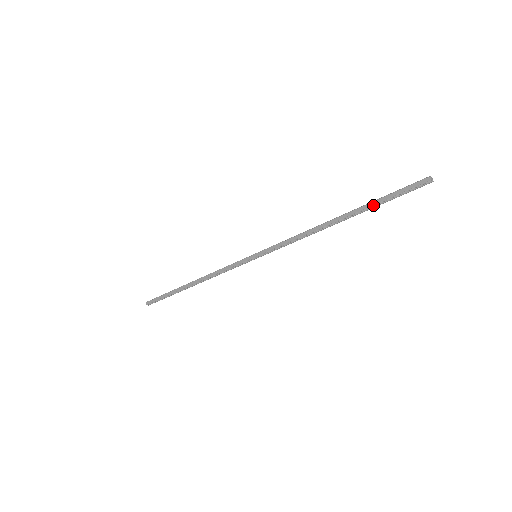
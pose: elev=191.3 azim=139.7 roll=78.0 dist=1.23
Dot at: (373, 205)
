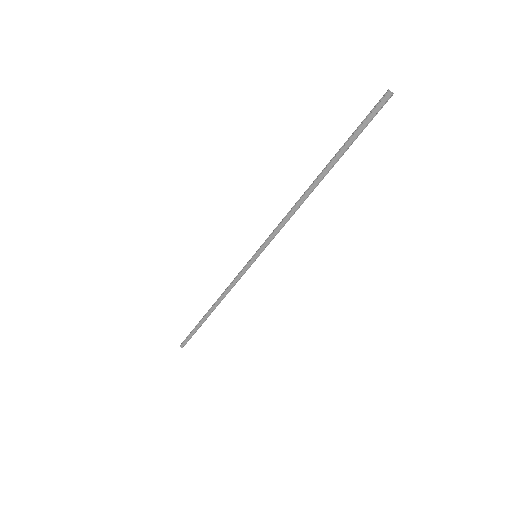
Dot at: (345, 151)
